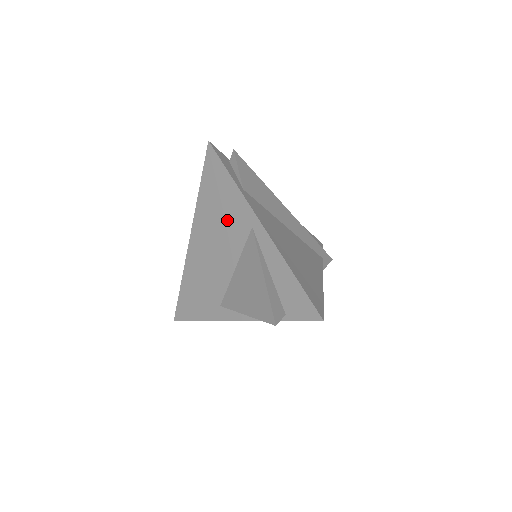
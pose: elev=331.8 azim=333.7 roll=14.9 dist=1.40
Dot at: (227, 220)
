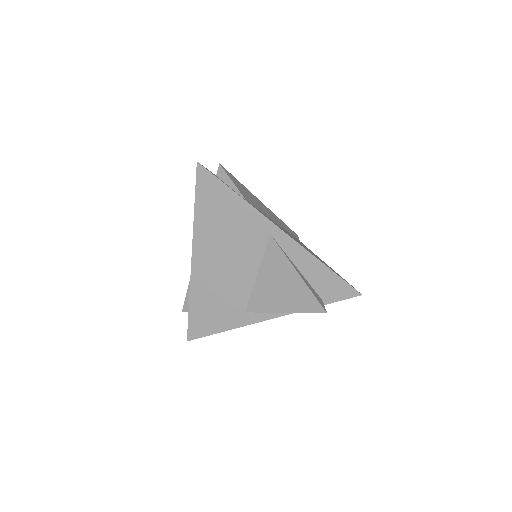
Dot at: (238, 233)
